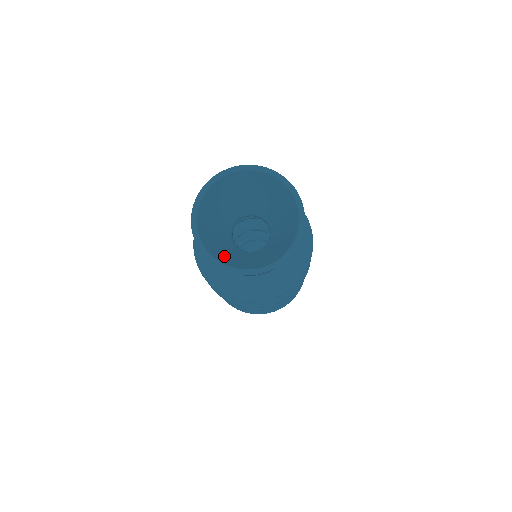
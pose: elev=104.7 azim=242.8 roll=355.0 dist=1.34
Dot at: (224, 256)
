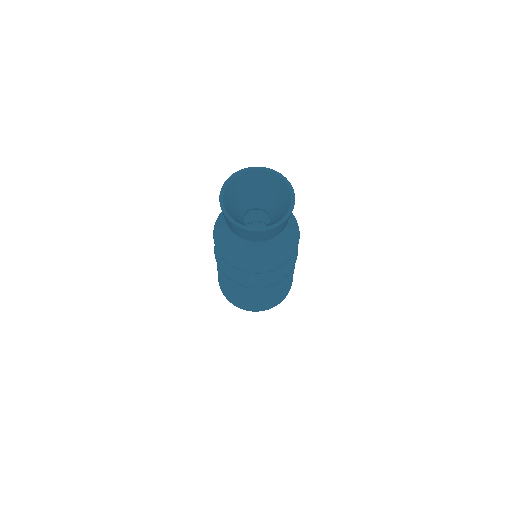
Dot at: occluded
